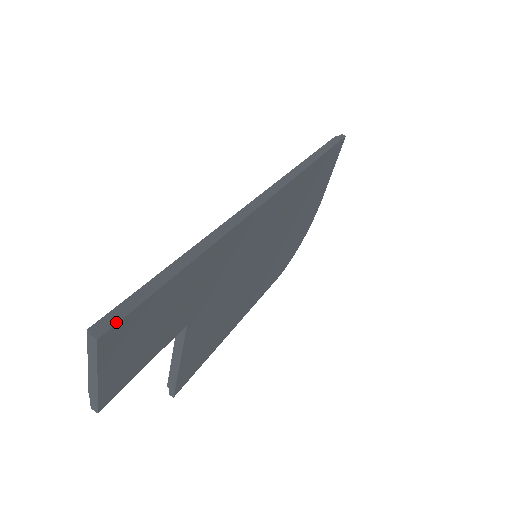
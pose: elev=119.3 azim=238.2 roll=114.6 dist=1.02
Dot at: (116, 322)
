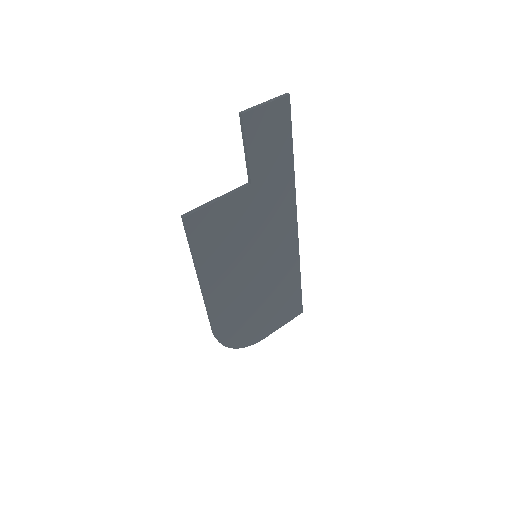
Dot at: (290, 106)
